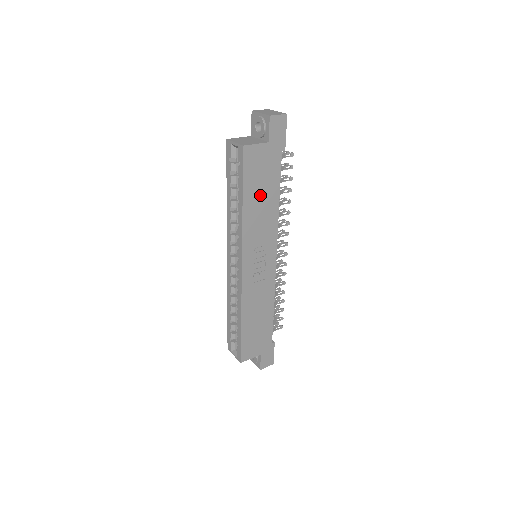
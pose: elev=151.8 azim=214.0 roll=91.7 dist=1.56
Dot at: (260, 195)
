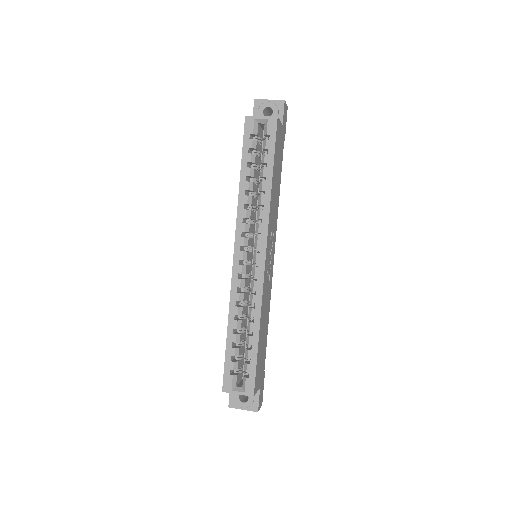
Dot at: (276, 177)
